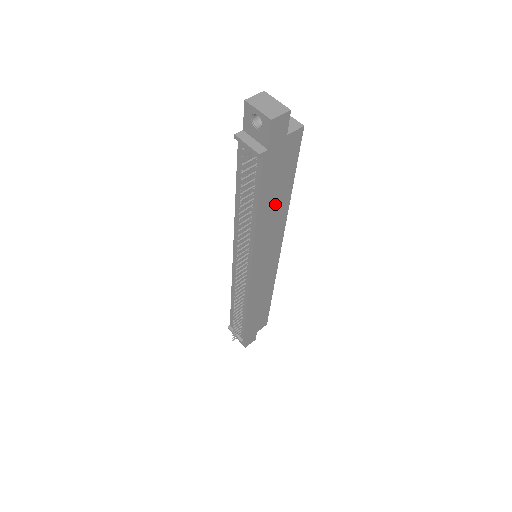
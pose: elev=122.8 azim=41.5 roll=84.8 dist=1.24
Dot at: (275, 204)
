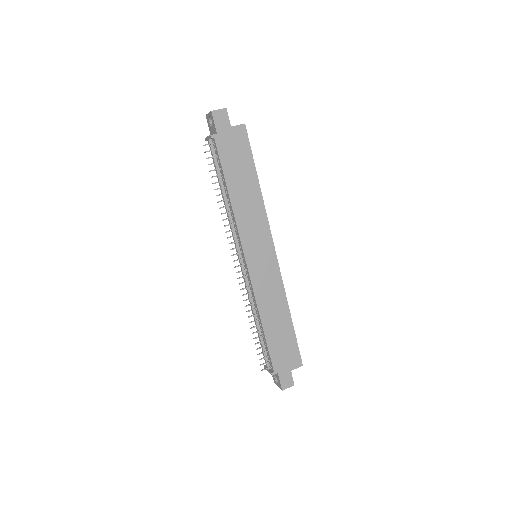
Dot at: (245, 188)
